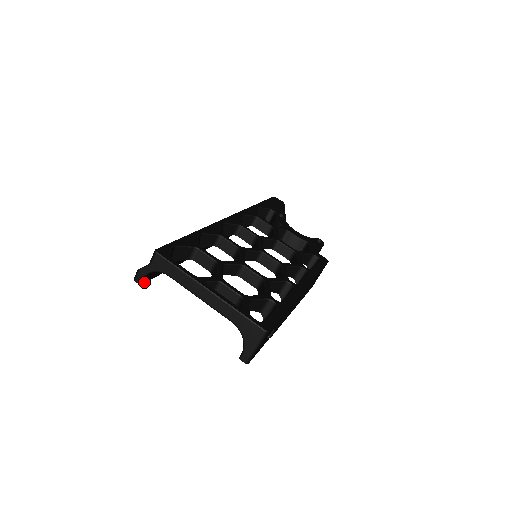
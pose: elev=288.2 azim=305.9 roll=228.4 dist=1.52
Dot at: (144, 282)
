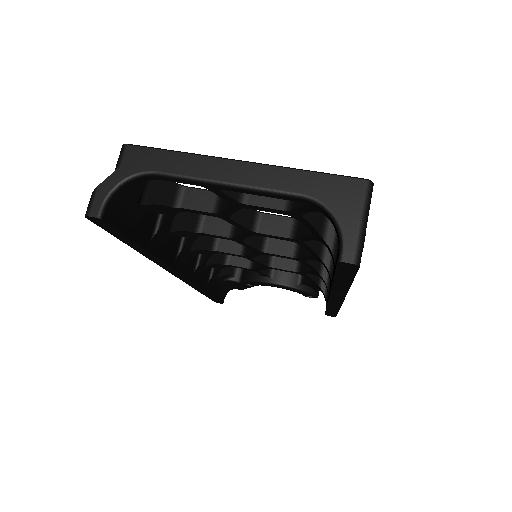
Dot at: (106, 220)
